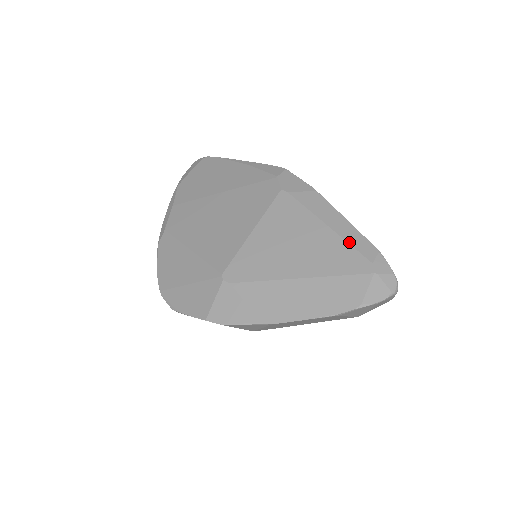
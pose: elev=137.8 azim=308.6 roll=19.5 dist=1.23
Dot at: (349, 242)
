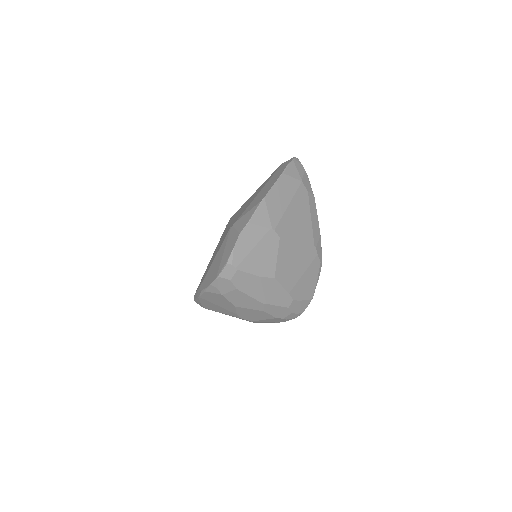
Dot at: occluded
